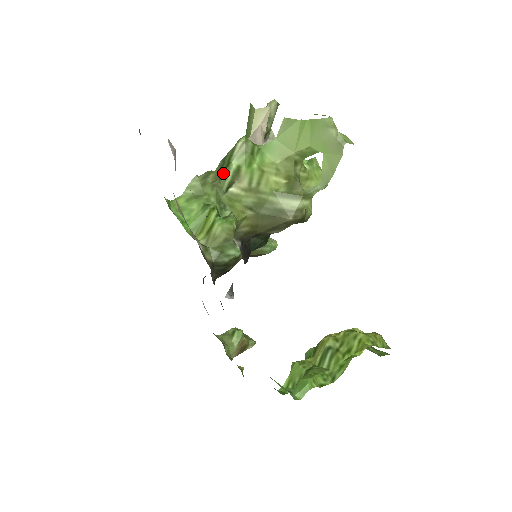
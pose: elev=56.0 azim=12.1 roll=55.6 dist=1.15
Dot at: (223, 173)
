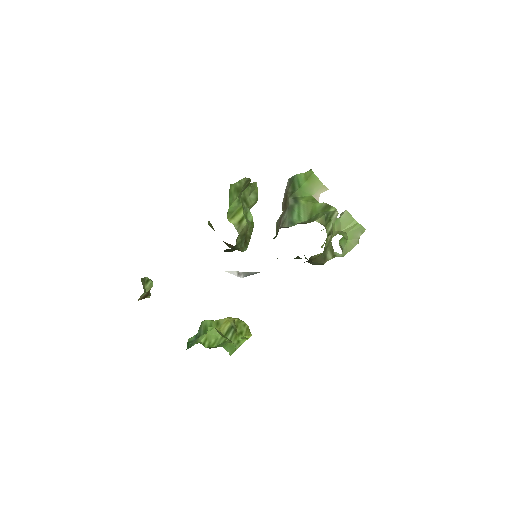
Dot at: (328, 224)
